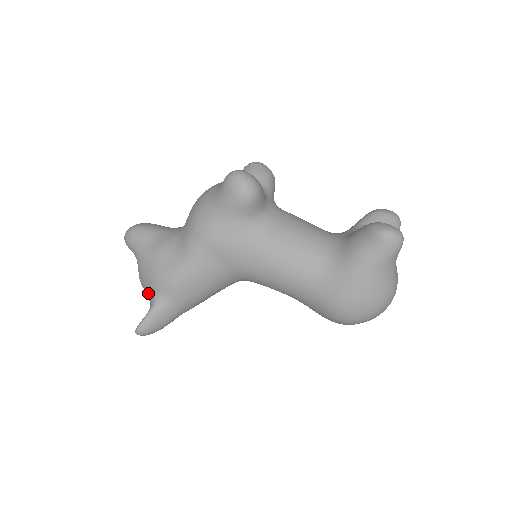
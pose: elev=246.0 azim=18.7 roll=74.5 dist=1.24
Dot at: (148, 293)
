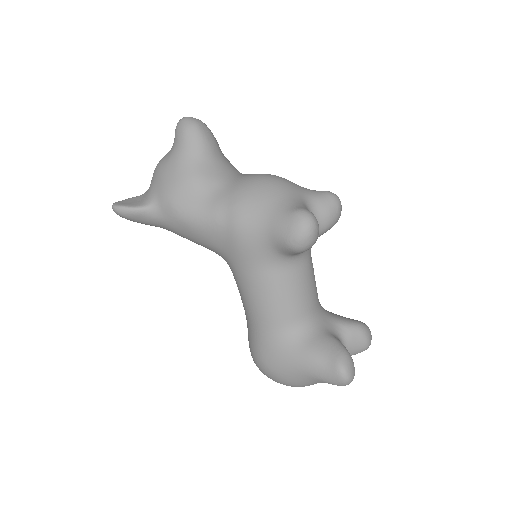
Dot at: (152, 188)
